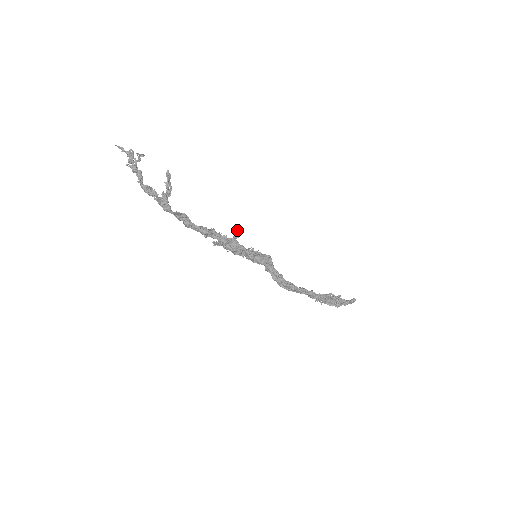
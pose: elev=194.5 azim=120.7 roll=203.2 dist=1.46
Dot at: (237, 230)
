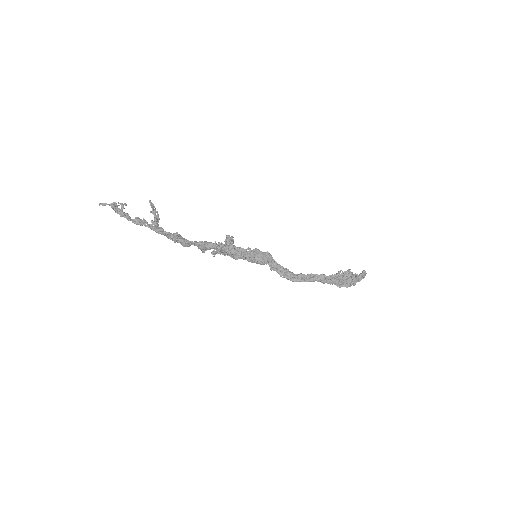
Dot at: (229, 238)
